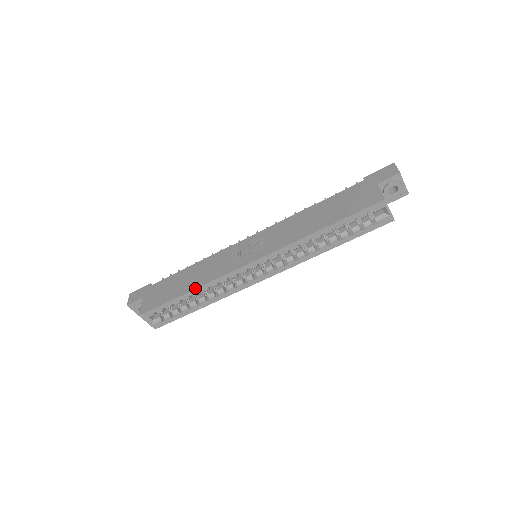
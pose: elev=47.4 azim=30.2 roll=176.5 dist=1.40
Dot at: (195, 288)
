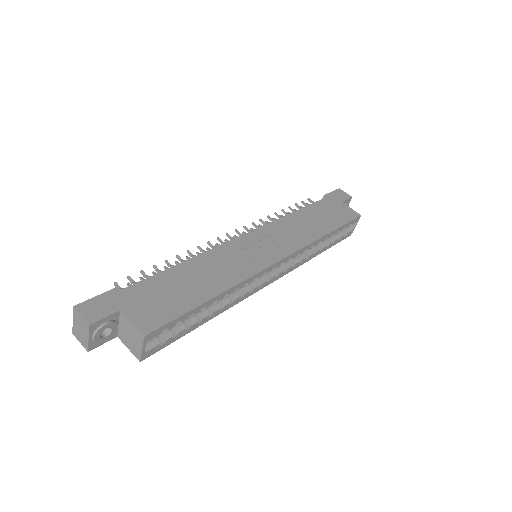
Dot at: (226, 289)
